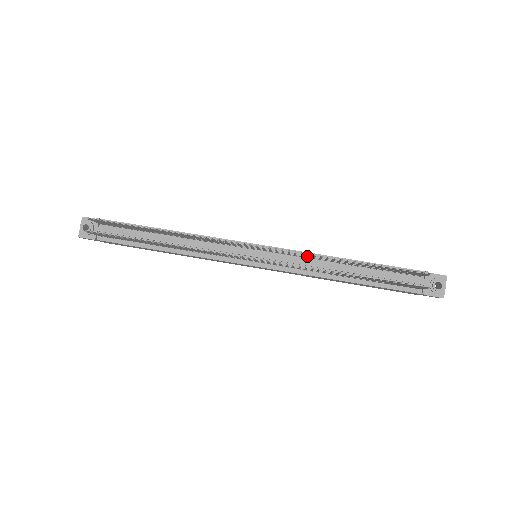
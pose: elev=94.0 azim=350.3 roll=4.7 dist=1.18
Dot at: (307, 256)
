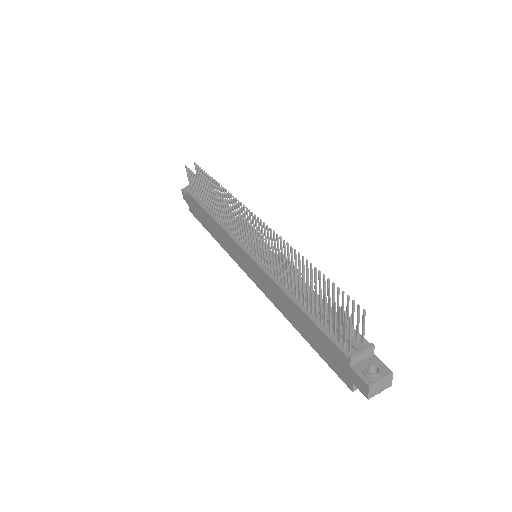
Dot at: (284, 253)
